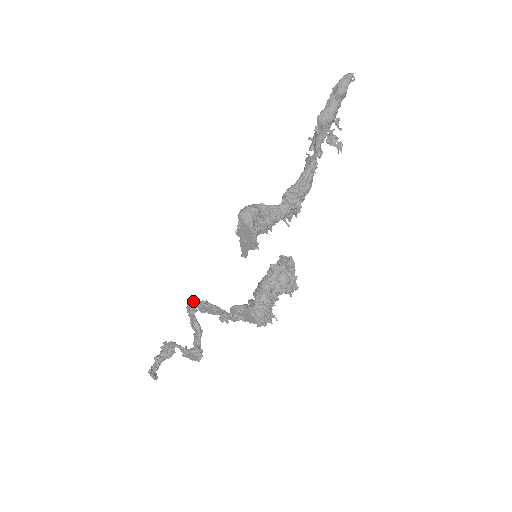
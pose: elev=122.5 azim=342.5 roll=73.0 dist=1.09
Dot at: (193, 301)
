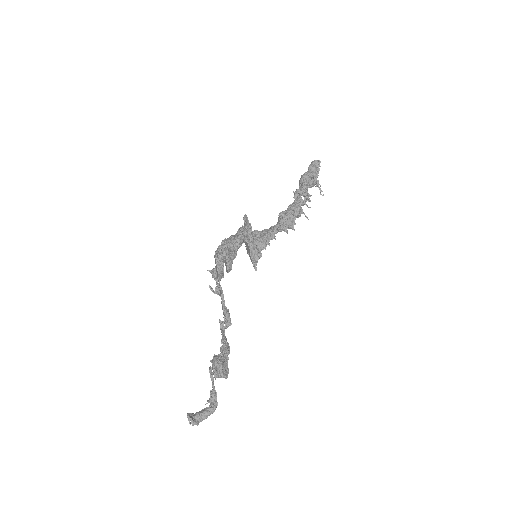
Dot at: occluded
